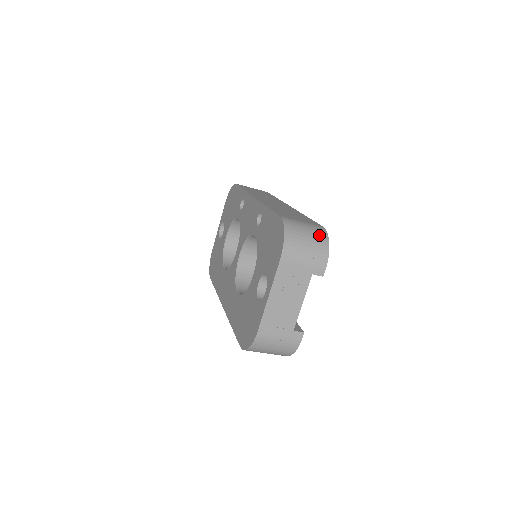
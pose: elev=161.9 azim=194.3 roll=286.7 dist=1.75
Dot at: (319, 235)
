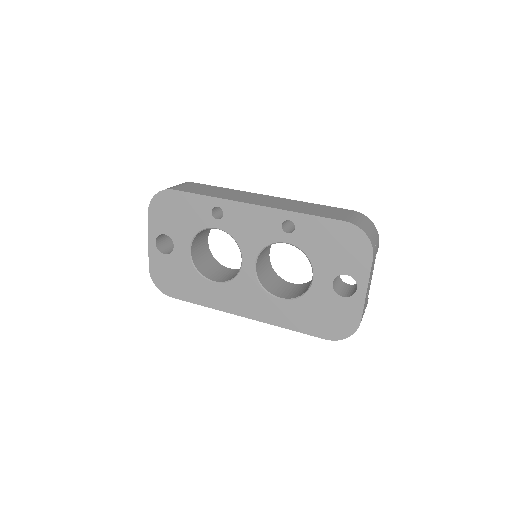
Dot at: (368, 221)
